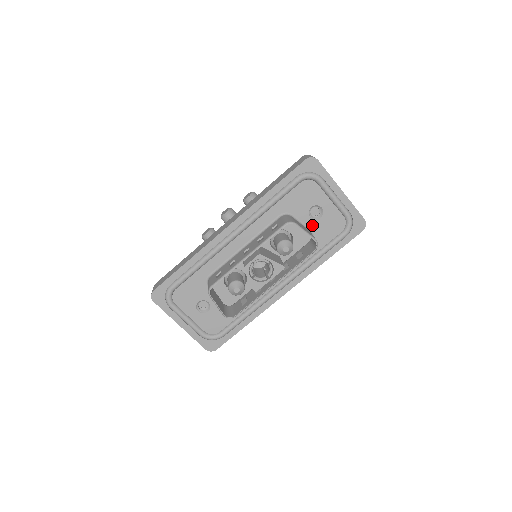
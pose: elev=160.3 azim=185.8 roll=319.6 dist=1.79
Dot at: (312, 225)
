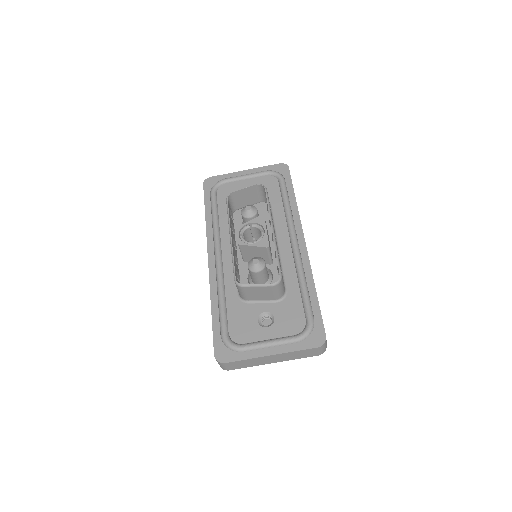
Dot at: occluded
